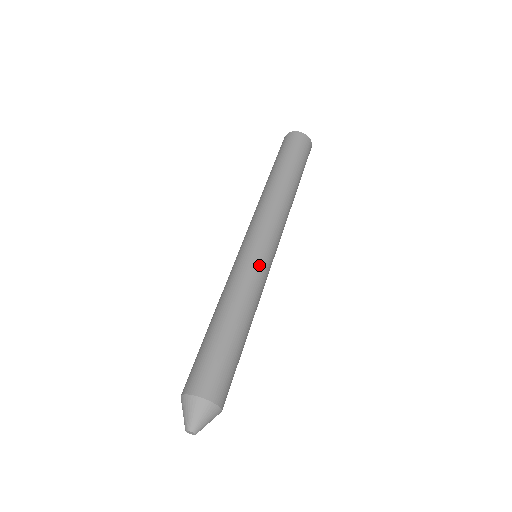
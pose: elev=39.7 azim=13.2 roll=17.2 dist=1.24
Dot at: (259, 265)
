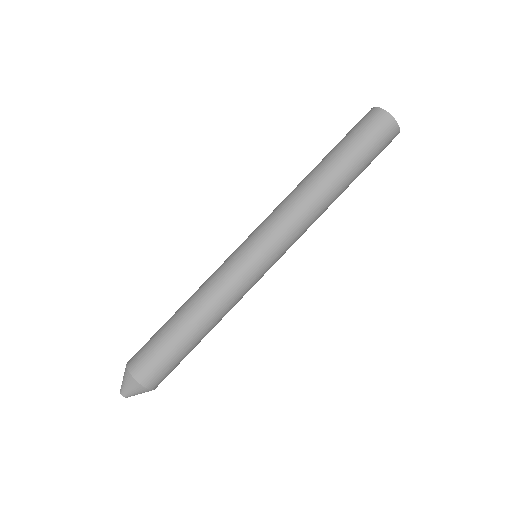
Dot at: (244, 274)
